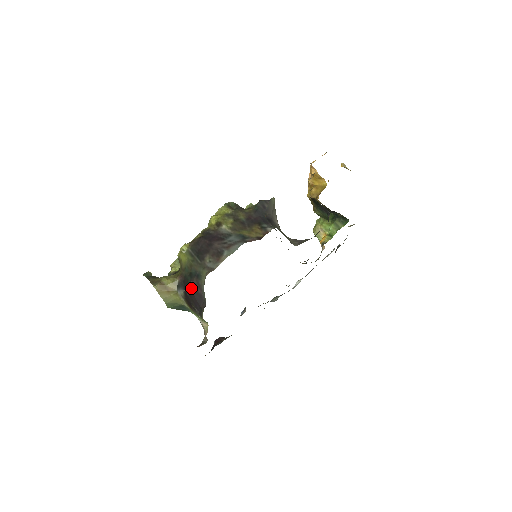
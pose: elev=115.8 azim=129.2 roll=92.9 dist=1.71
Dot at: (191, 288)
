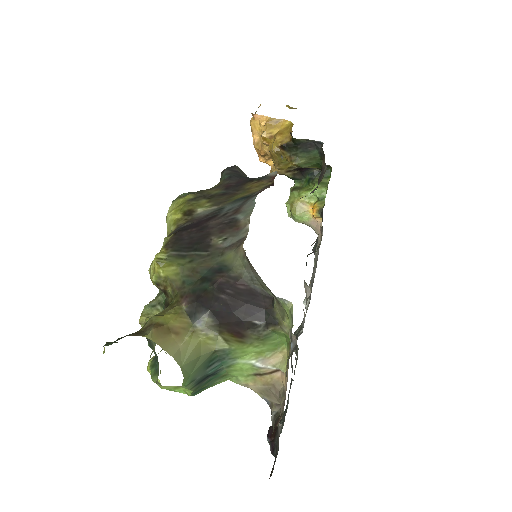
Dot at: (222, 293)
